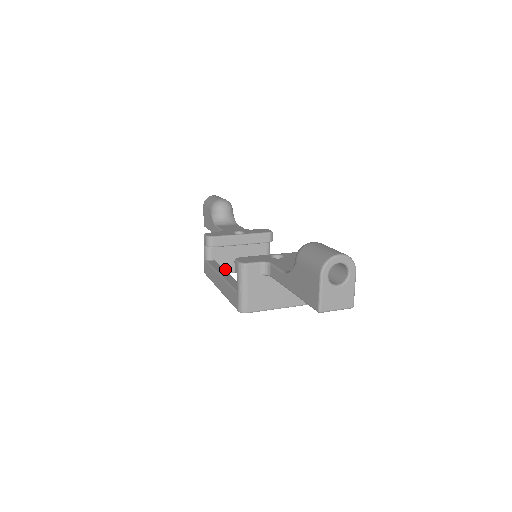
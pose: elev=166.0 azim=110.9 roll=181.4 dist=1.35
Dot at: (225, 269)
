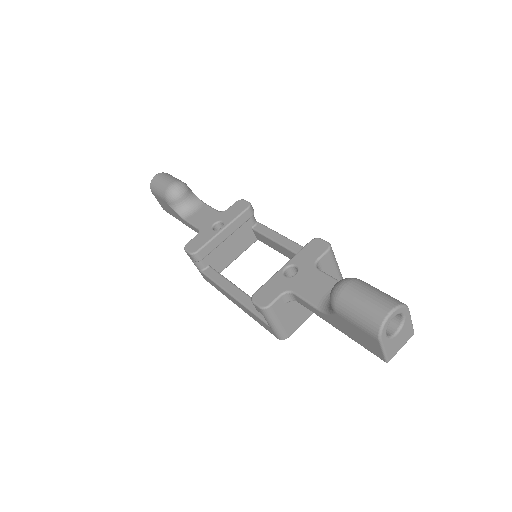
Dot at: (223, 265)
